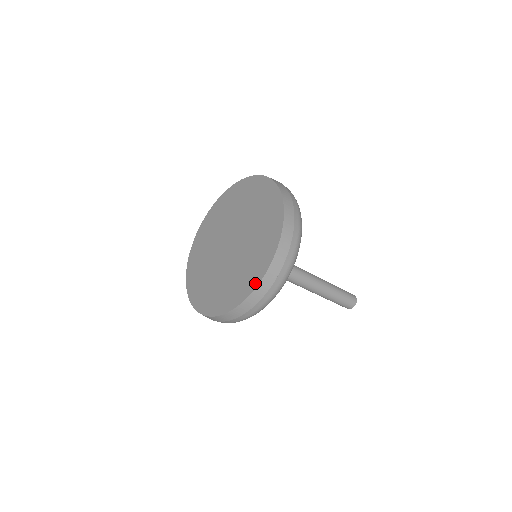
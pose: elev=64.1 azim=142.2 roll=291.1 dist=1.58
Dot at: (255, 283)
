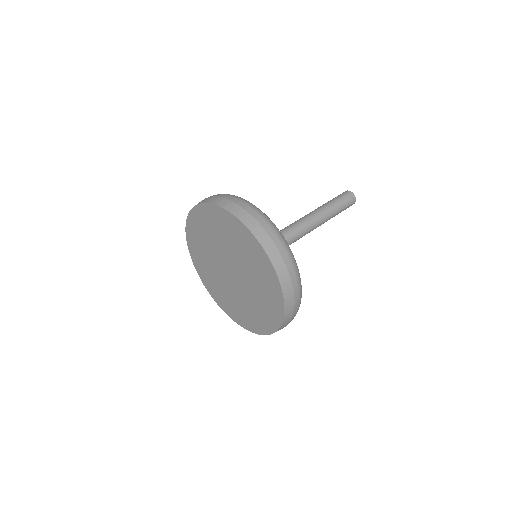
Dot at: (269, 331)
